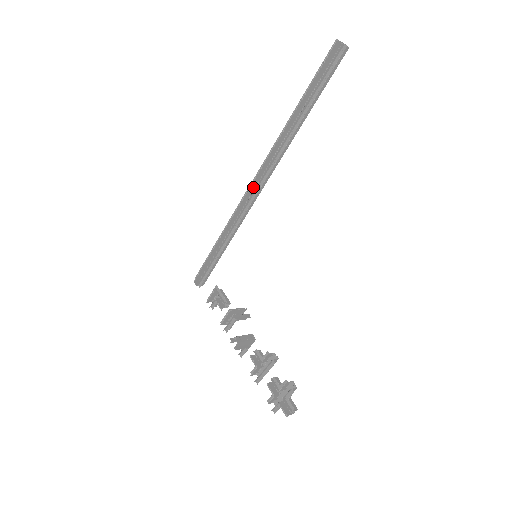
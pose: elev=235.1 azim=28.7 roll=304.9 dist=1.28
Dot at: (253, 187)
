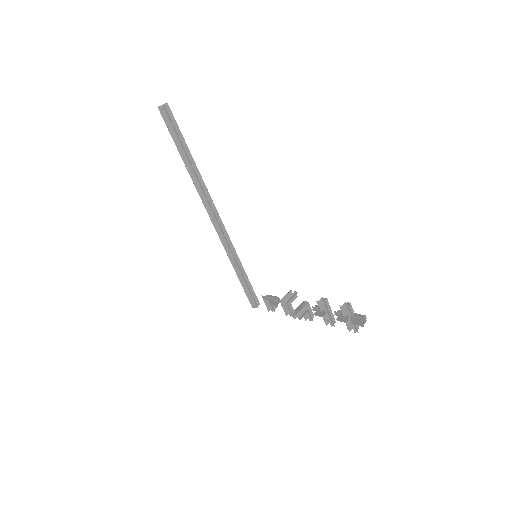
Dot at: occluded
